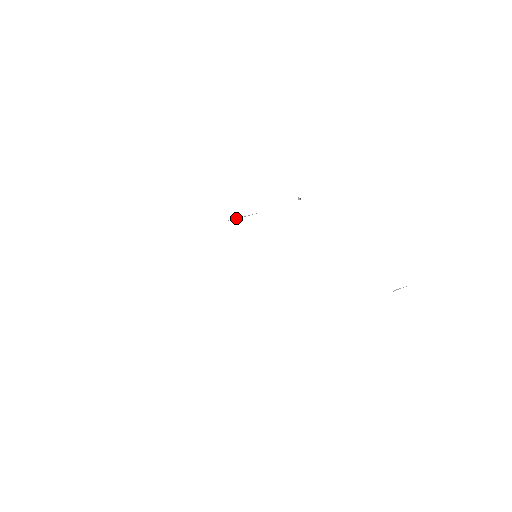
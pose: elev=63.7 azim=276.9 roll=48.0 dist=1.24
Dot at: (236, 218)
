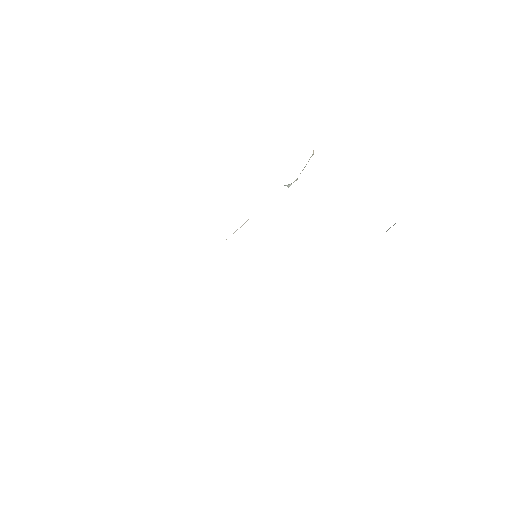
Dot at: occluded
